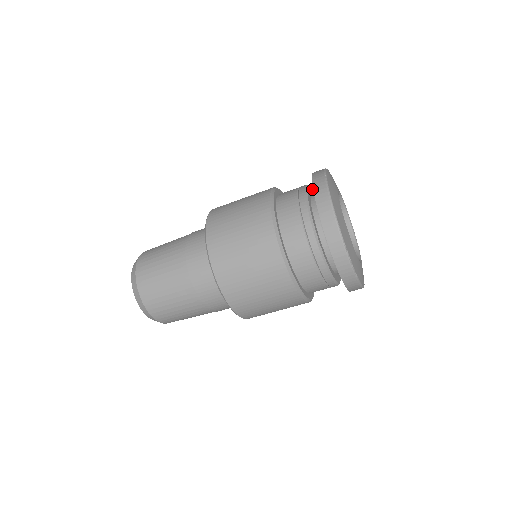
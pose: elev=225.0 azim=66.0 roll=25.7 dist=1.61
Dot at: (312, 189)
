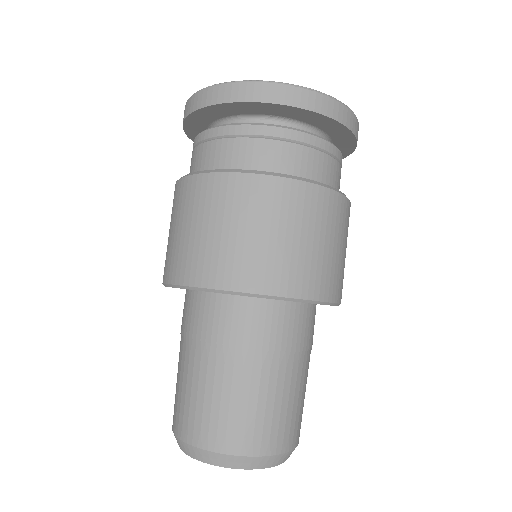
Dot at: occluded
